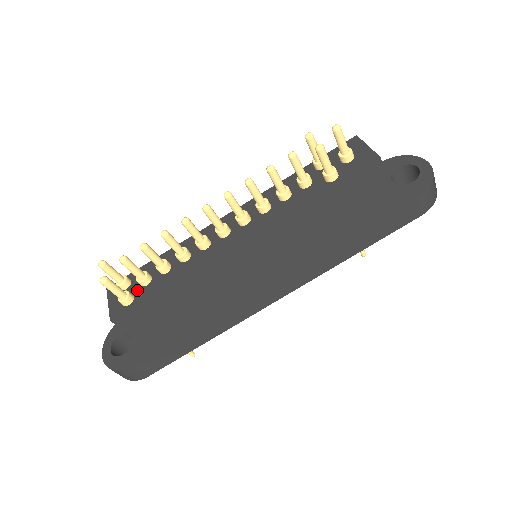
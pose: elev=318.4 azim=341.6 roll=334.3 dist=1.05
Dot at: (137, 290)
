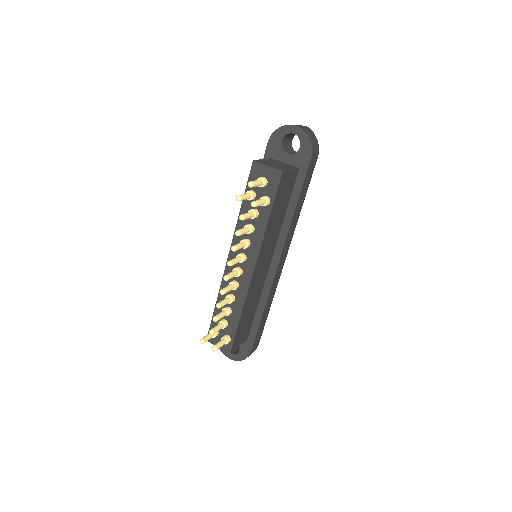
Dot at: (226, 331)
